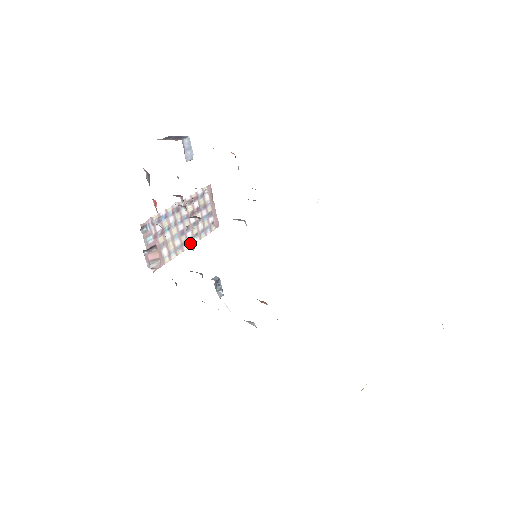
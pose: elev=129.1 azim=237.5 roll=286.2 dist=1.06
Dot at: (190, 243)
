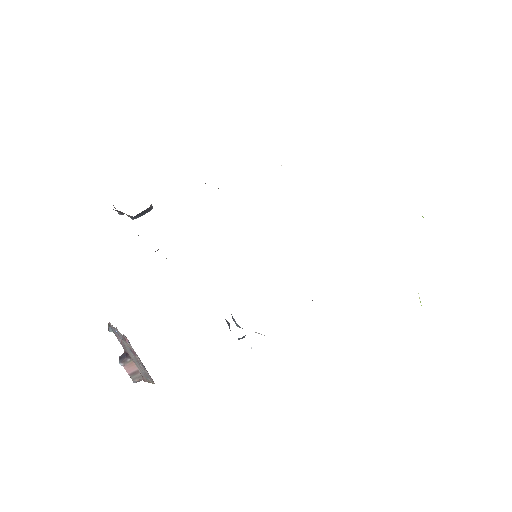
Dot at: (148, 380)
